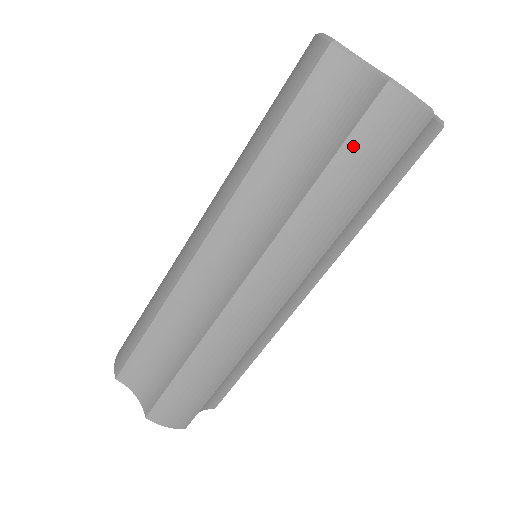
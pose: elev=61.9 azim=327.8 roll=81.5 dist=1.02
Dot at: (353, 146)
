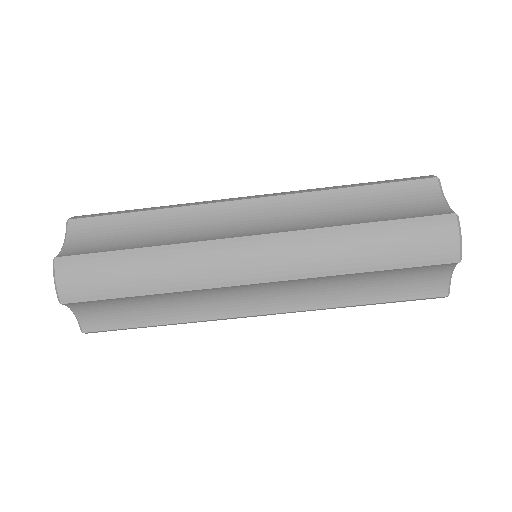
Dot at: occluded
